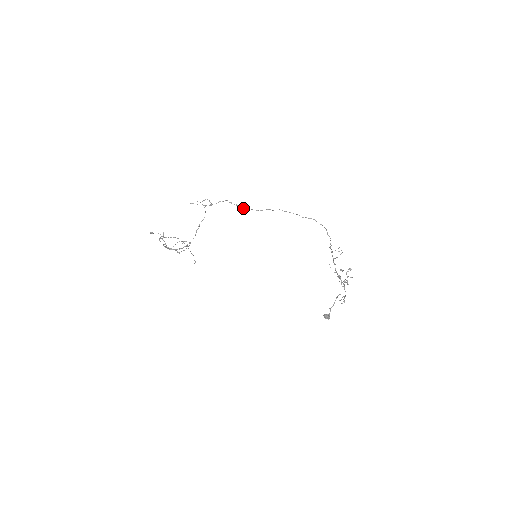
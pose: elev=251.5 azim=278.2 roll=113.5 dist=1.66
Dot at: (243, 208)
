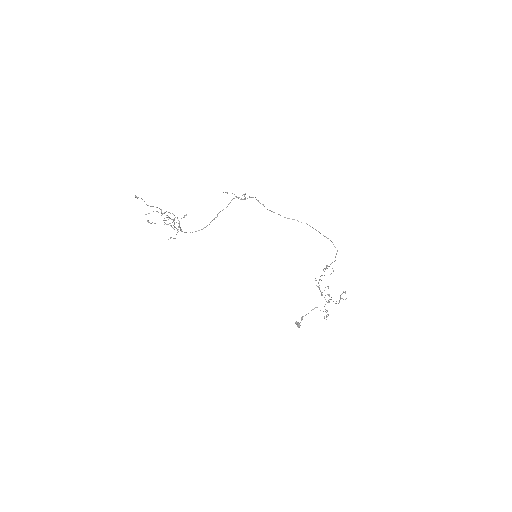
Dot at: (269, 210)
